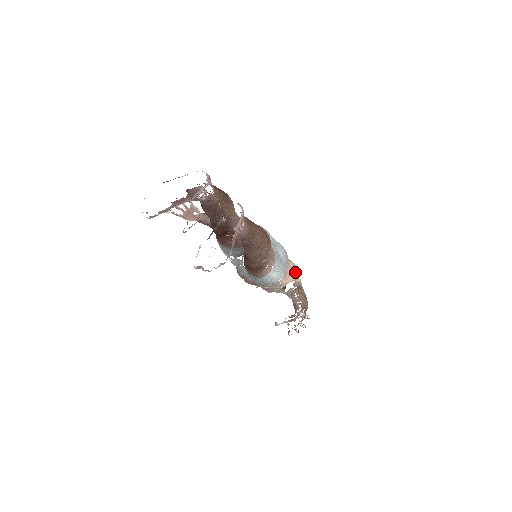
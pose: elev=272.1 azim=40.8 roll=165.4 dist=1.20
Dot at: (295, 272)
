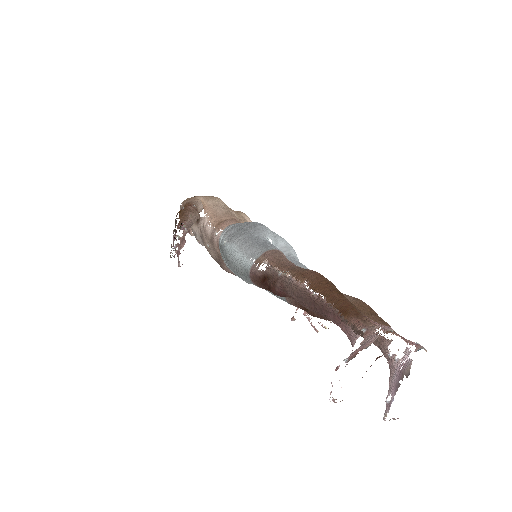
Dot at: occluded
